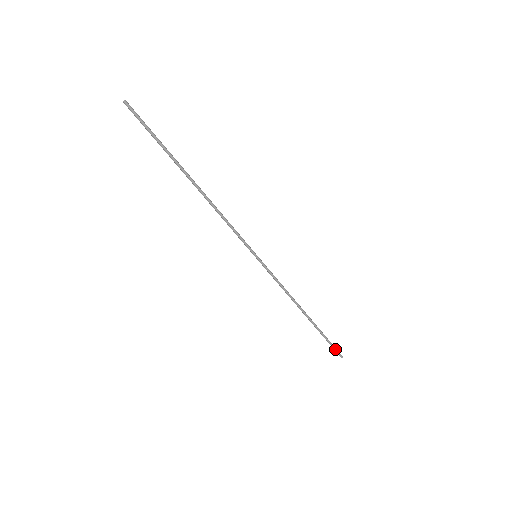
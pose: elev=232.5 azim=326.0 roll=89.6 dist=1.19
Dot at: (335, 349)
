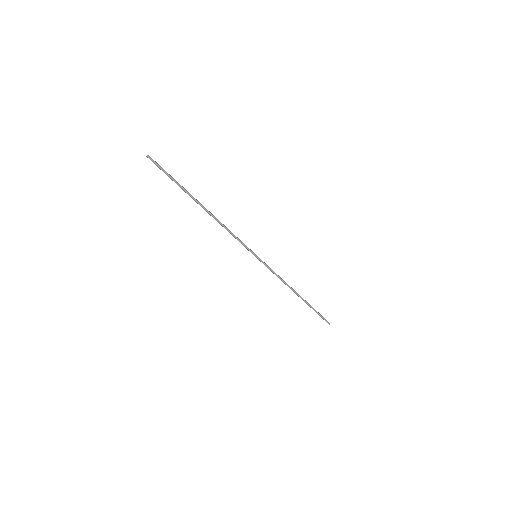
Dot at: (324, 319)
